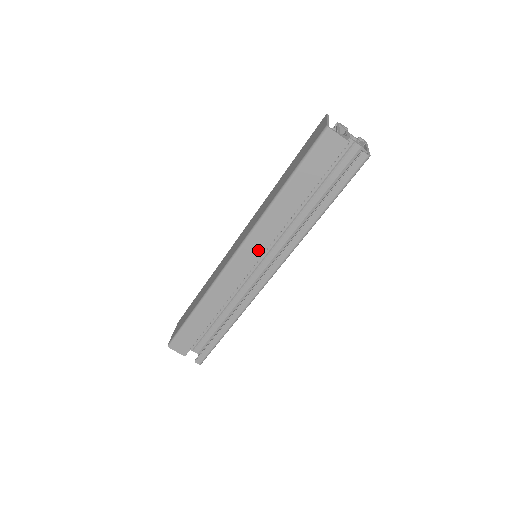
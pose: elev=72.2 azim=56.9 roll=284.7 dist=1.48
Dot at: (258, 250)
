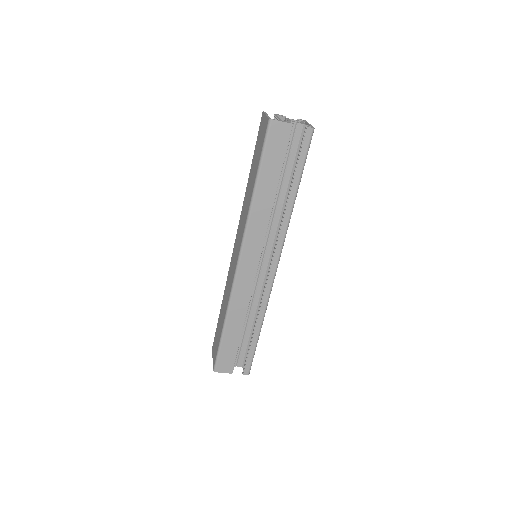
Dot at: (257, 248)
